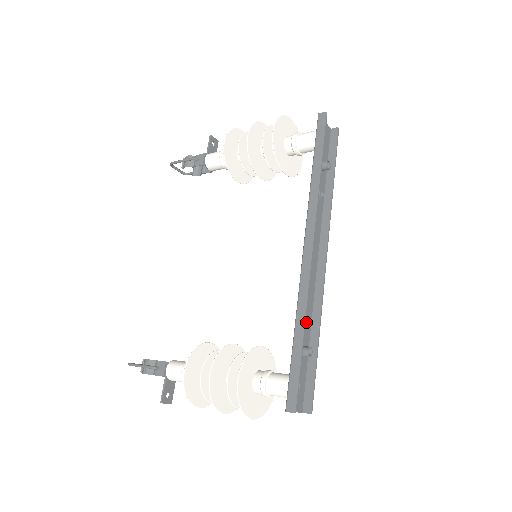
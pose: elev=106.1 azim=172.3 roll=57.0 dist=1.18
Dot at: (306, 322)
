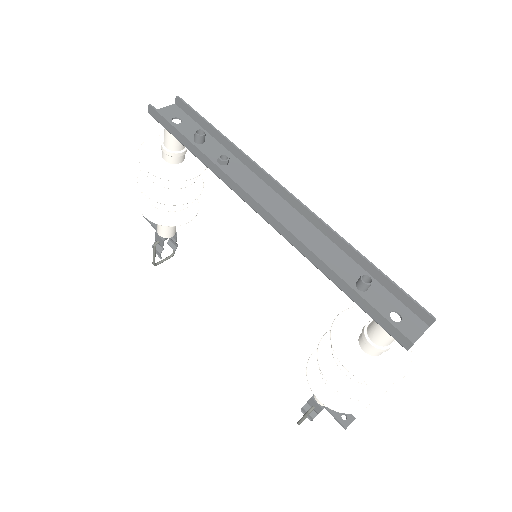
Dot at: (337, 259)
